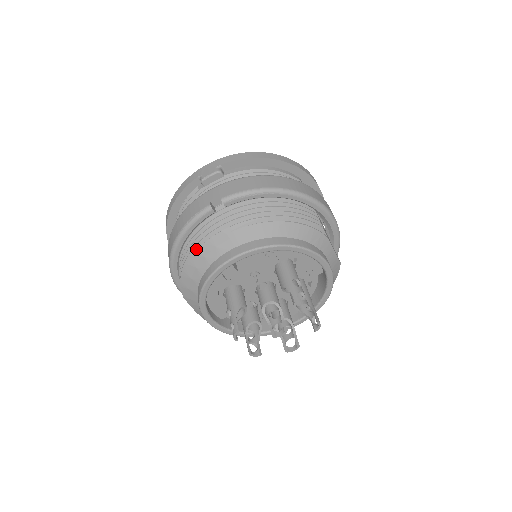
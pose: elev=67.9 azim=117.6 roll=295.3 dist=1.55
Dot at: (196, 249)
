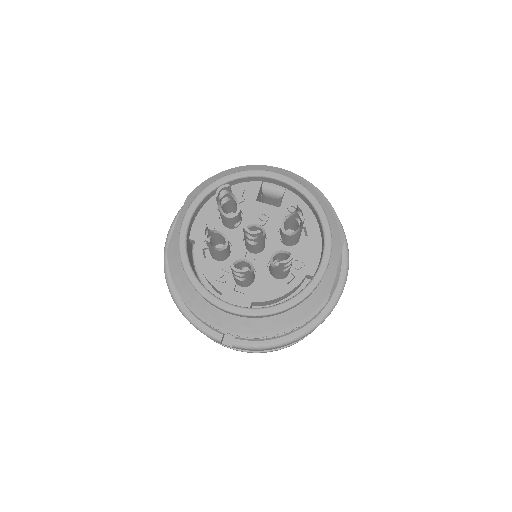
Dot at: occluded
